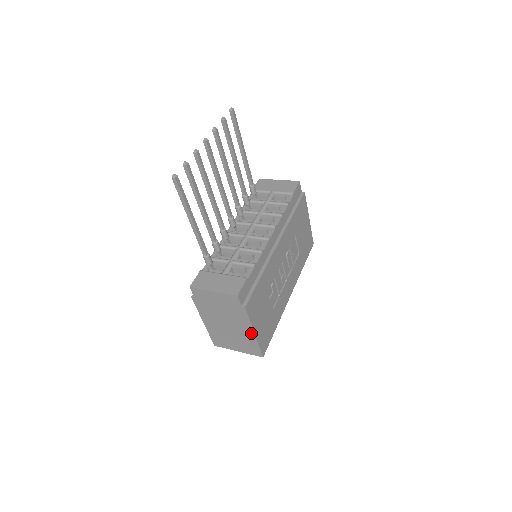
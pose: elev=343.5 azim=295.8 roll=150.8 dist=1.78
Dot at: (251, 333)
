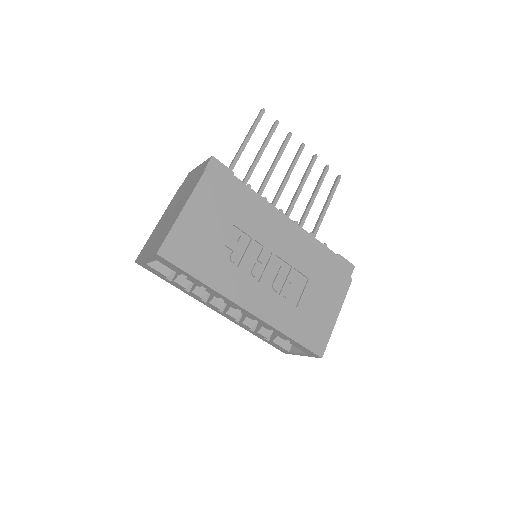
Dot at: (181, 210)
